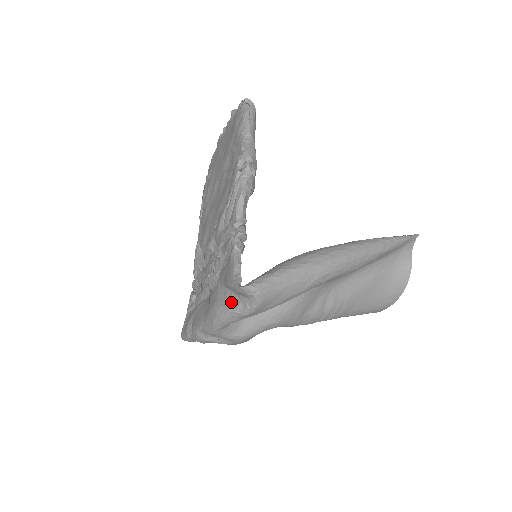
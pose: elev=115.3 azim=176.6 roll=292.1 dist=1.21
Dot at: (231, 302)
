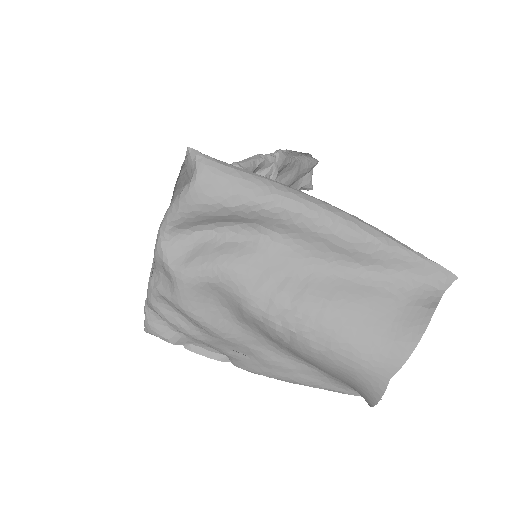
Dot at: occluded
